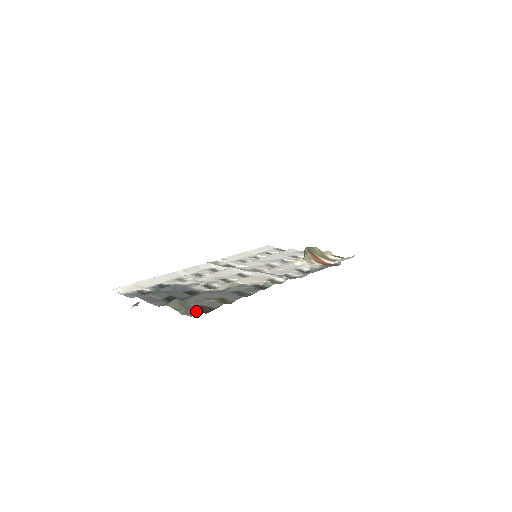
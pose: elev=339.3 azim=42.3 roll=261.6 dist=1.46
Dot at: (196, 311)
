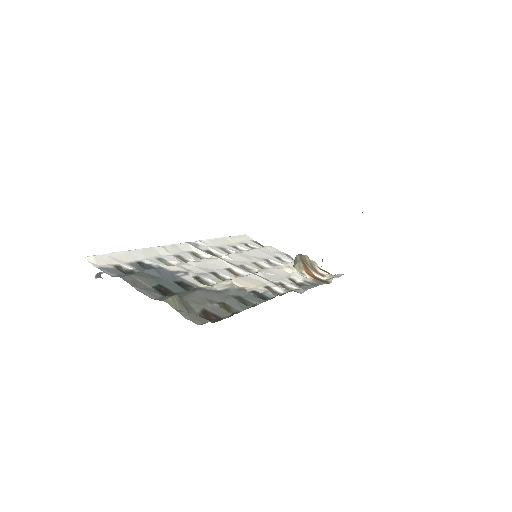
Dot at: (203, 318)
